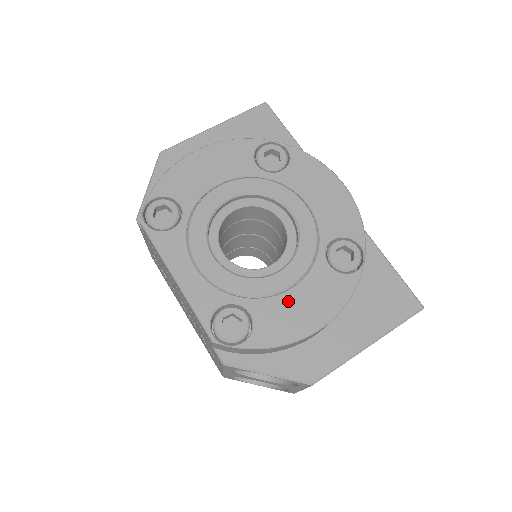
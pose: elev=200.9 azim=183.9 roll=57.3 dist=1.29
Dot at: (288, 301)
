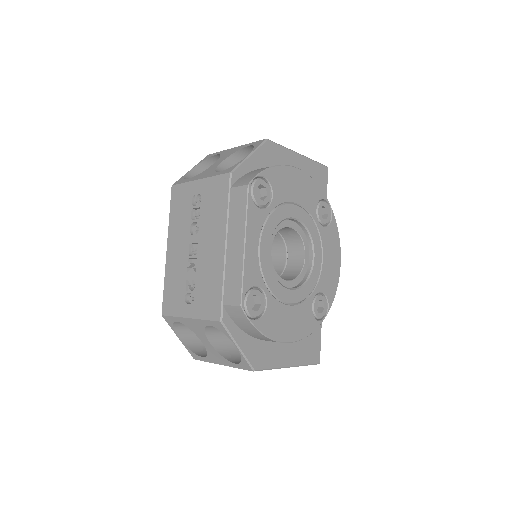
Dot at: (286, 312)
